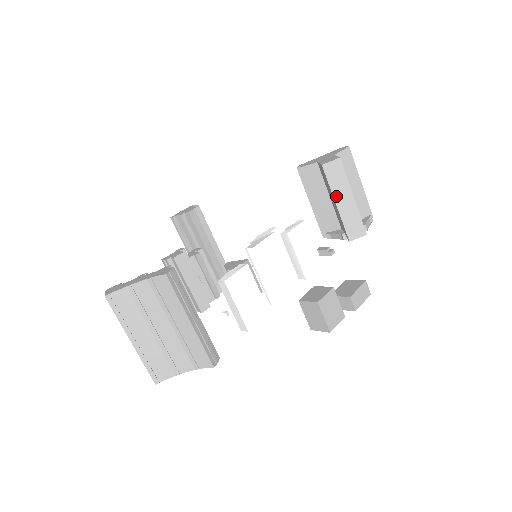
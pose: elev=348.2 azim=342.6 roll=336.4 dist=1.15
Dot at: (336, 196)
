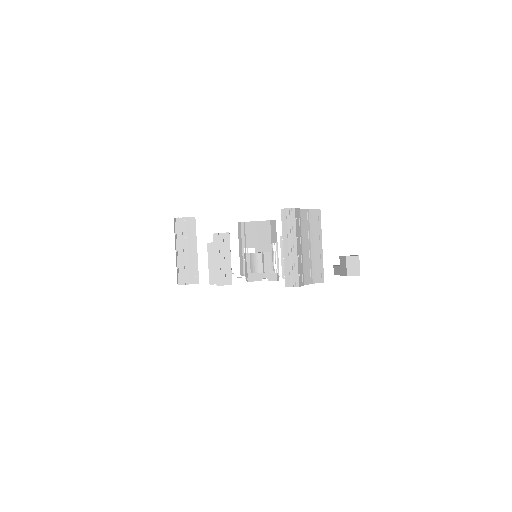
Dot at: (272, 242)
